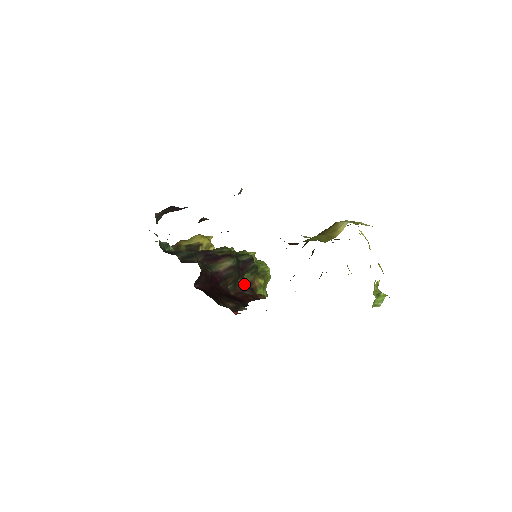
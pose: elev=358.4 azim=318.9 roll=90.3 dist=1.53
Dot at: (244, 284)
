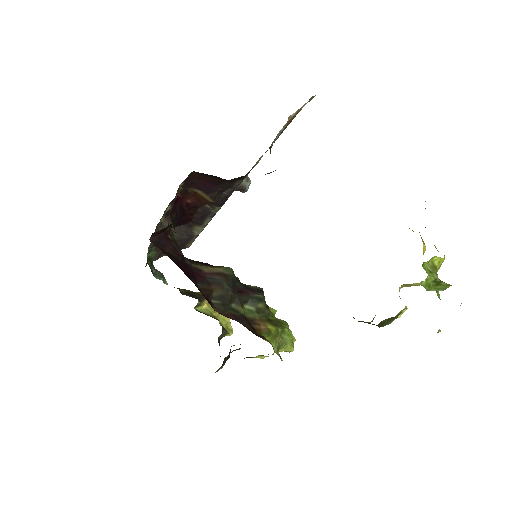
Dot at: (241, 314)
